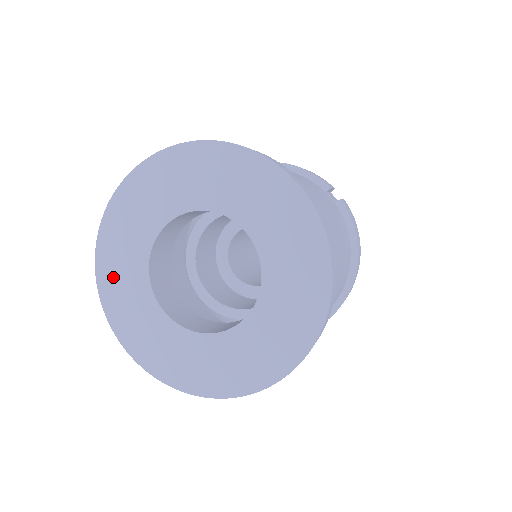
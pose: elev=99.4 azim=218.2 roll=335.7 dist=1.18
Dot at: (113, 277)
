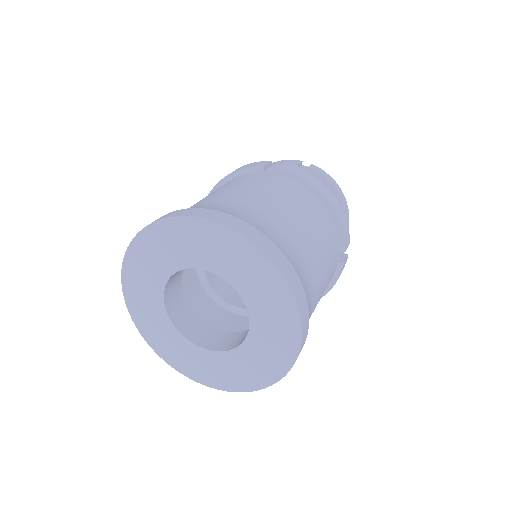
Dot at: (143, 255)
